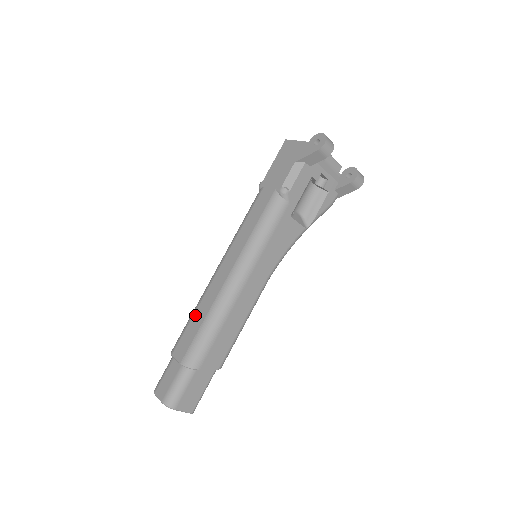
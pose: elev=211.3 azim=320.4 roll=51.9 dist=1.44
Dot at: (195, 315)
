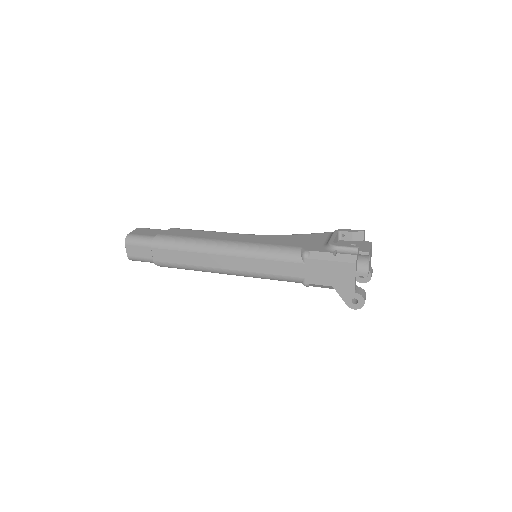
Dot at: (184, 253)
